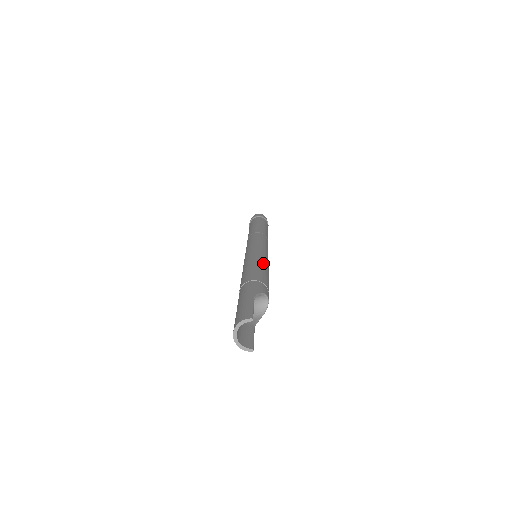
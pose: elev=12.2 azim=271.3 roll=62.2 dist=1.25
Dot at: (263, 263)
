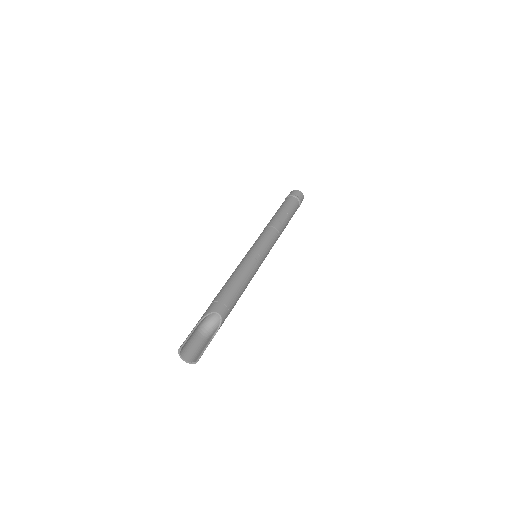
Dot at: (236, 273)
